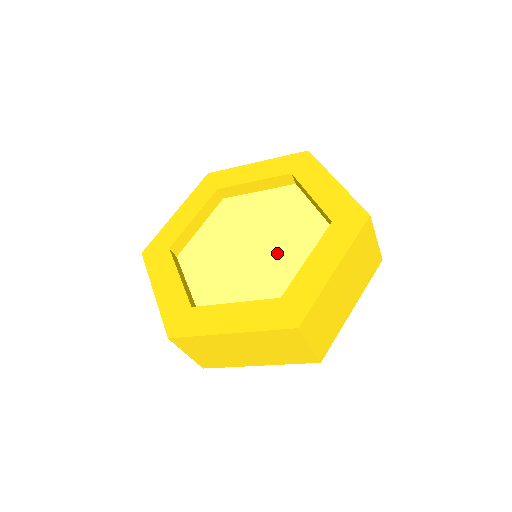
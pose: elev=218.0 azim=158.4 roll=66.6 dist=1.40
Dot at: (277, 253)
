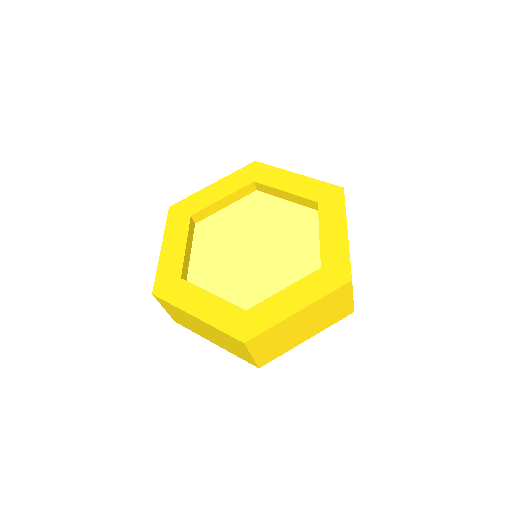
Dot at: (269, 267)
